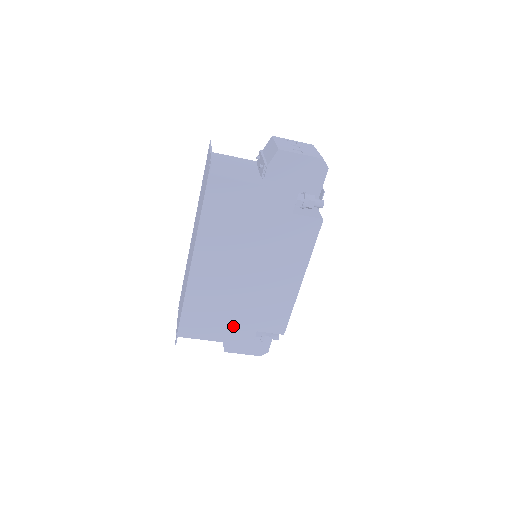
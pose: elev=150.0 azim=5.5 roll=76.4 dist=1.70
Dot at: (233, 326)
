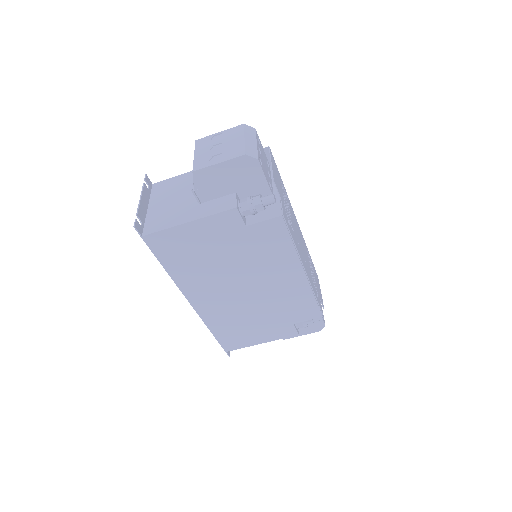
Dot at: (268, 328)
